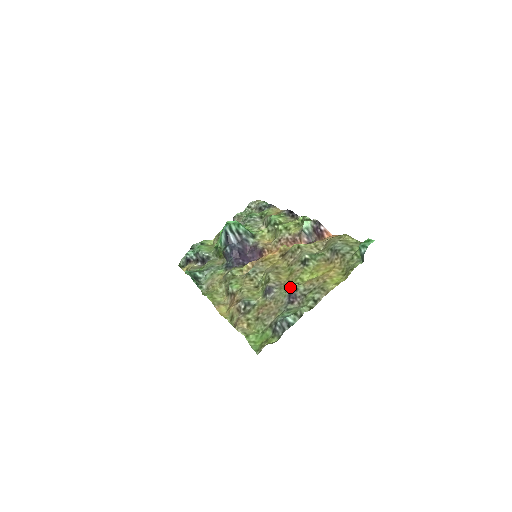
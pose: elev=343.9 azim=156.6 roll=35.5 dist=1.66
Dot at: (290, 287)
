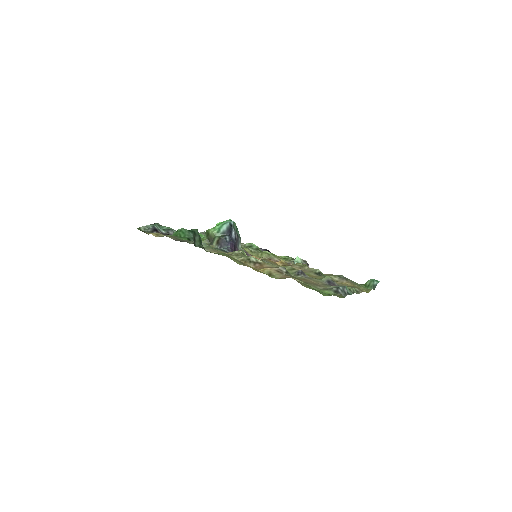
Dot at: (327, 277)
